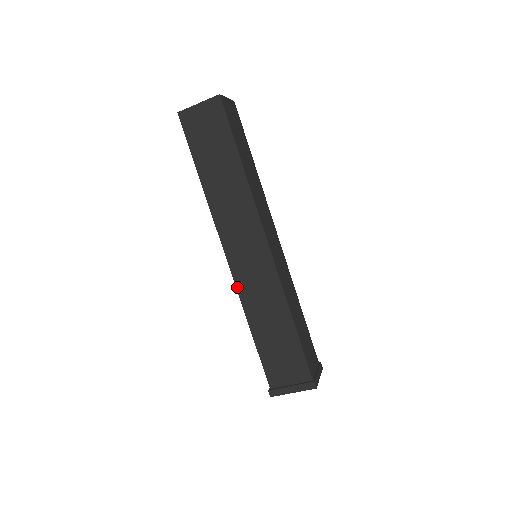
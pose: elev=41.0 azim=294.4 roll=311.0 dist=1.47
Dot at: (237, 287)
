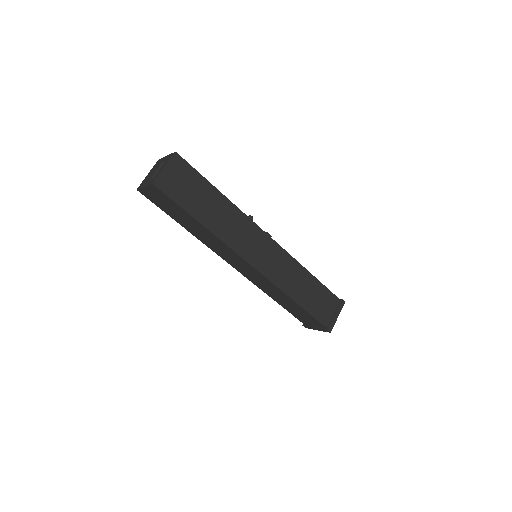
Dot at: (250, 280)
